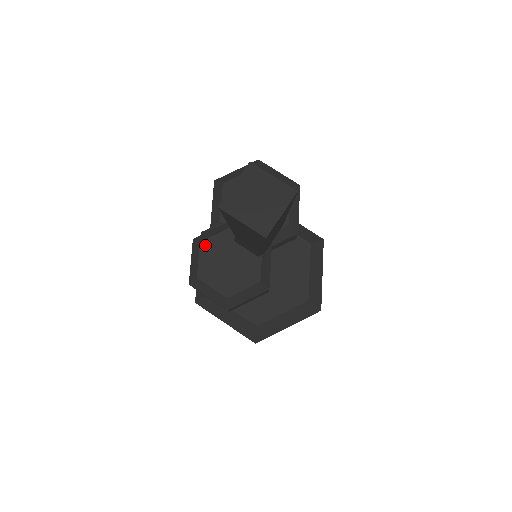
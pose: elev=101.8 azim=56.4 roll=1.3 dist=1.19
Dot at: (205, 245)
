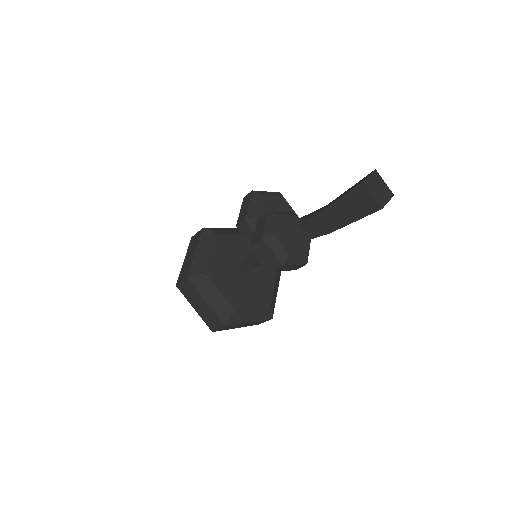
Dot at: (280, 217)
